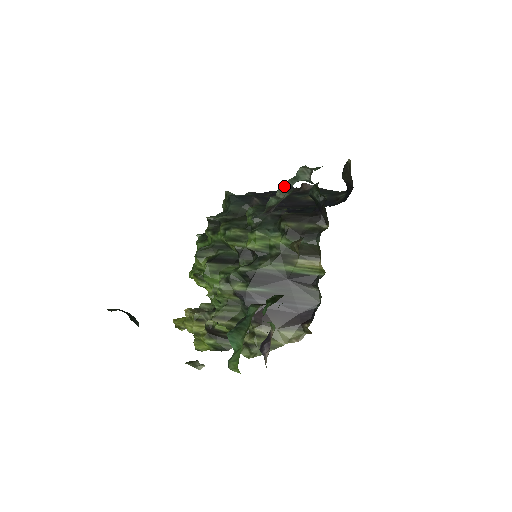
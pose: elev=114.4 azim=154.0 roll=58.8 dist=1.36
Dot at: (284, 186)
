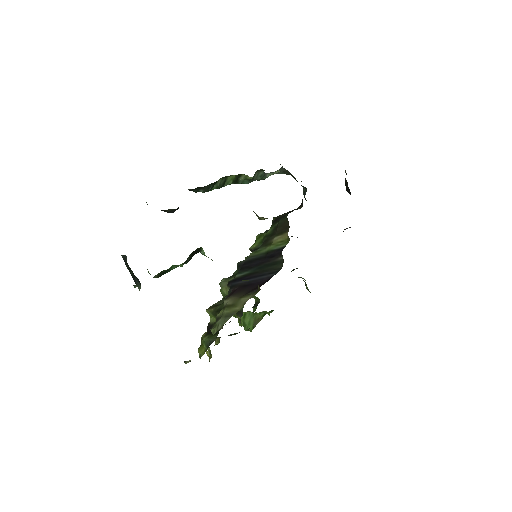
Dot at: occluded
